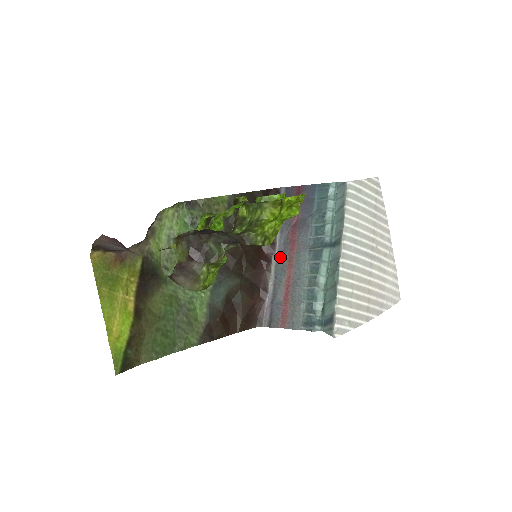
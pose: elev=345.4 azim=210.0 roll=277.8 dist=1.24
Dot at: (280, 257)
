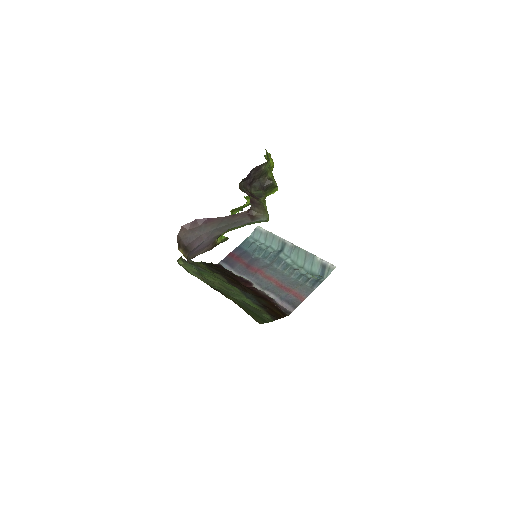
Dot at: (258, 282)
